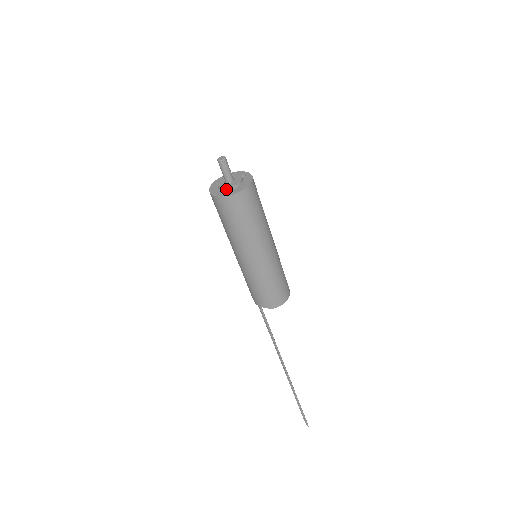
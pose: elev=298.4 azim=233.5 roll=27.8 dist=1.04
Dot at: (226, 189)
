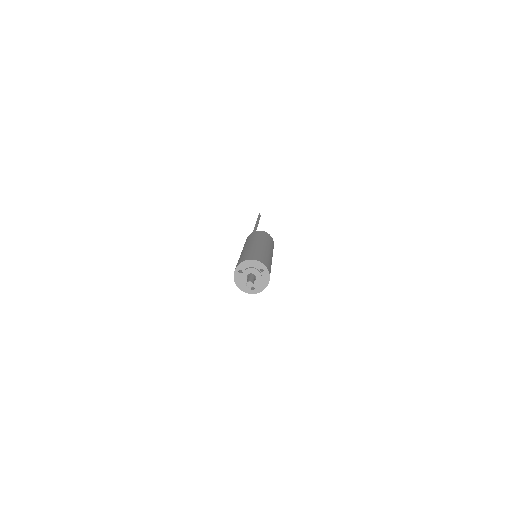
Dot at: occluded
